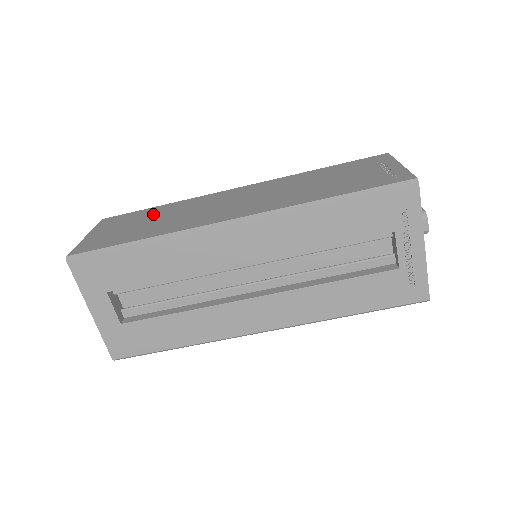
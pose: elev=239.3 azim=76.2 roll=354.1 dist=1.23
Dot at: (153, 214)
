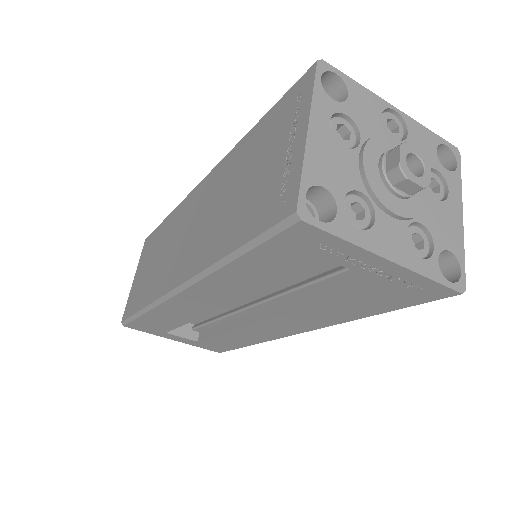
Dot at: (158, 243)
